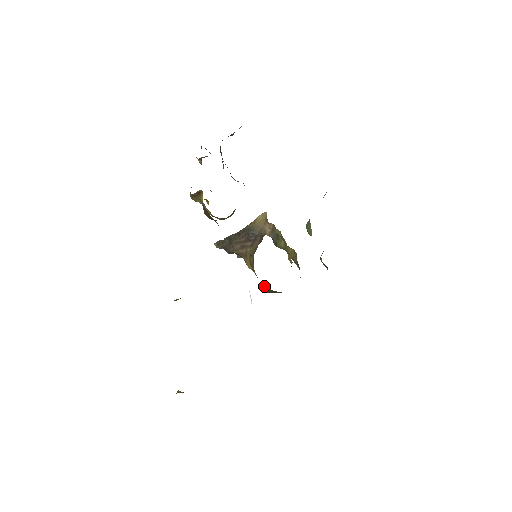
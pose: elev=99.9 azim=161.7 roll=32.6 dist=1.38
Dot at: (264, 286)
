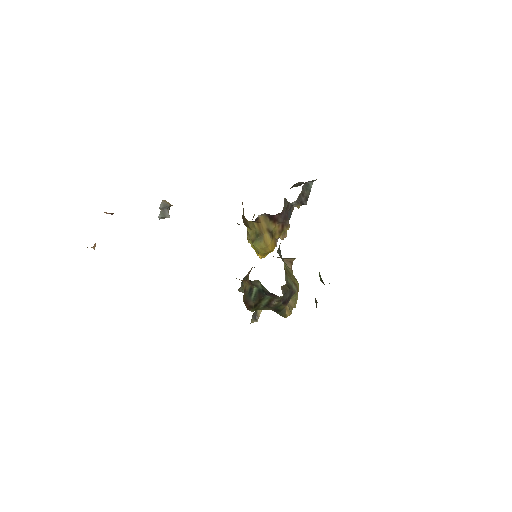
Dot at: occluded
